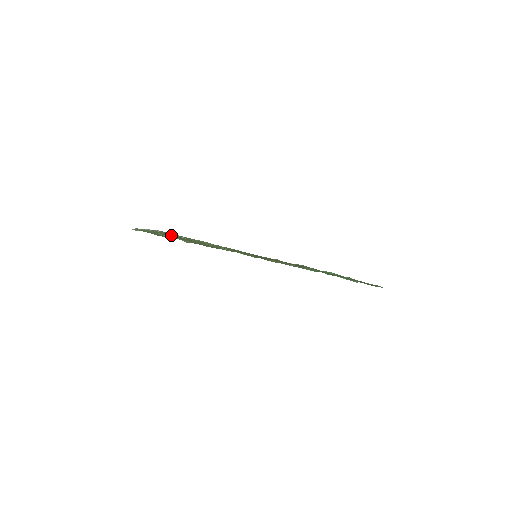
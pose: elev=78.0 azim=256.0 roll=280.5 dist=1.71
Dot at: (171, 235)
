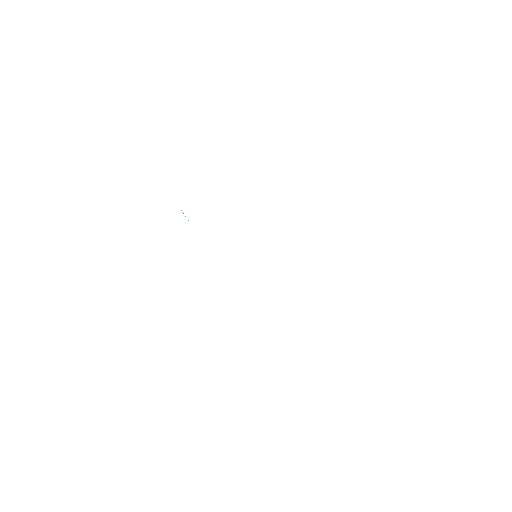
Dot at: occluded
